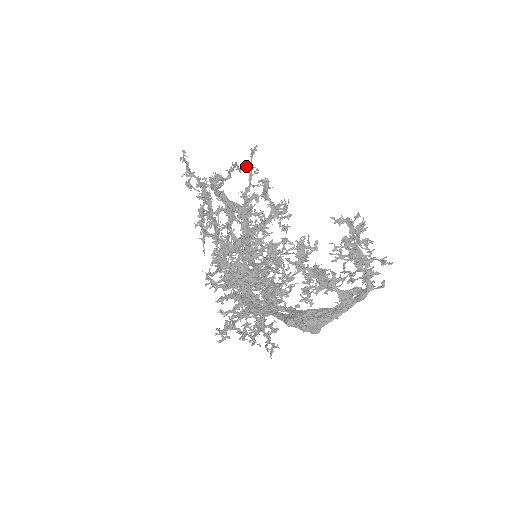
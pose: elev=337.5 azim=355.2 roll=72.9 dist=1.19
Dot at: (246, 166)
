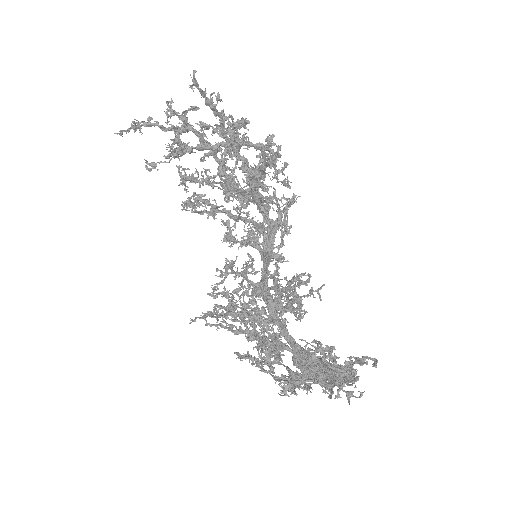
Dot at: (201, 97)
